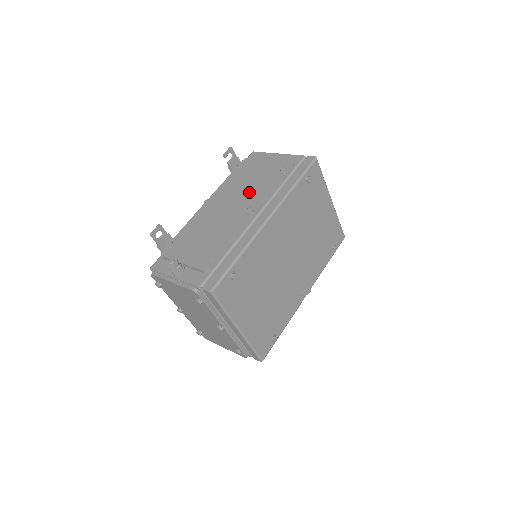
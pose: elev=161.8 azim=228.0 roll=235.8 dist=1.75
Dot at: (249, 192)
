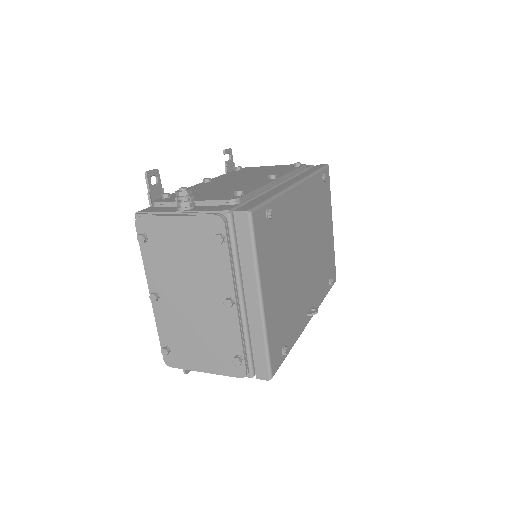
Dot at: (262, 174)
